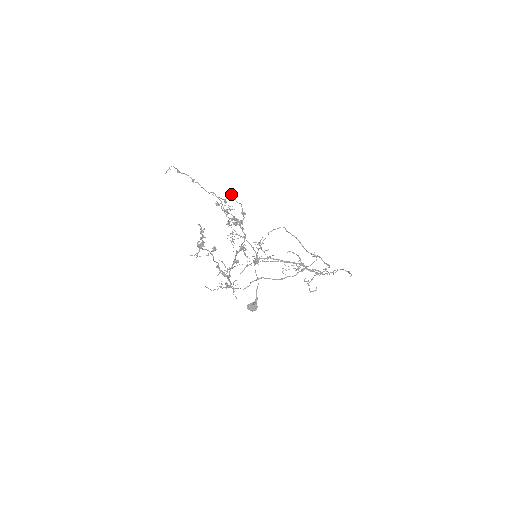
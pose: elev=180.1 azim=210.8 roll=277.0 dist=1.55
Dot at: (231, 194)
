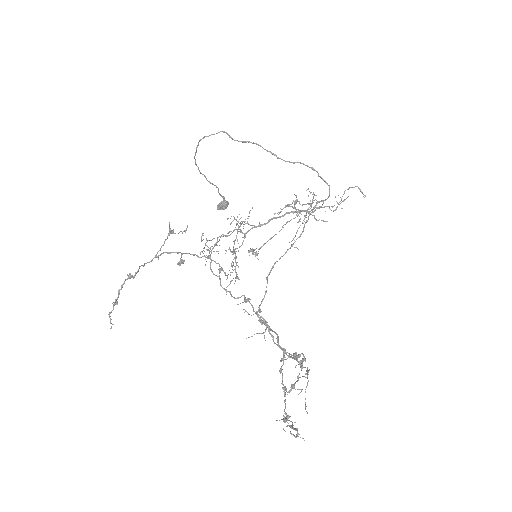
Dot at: (305, 402)
